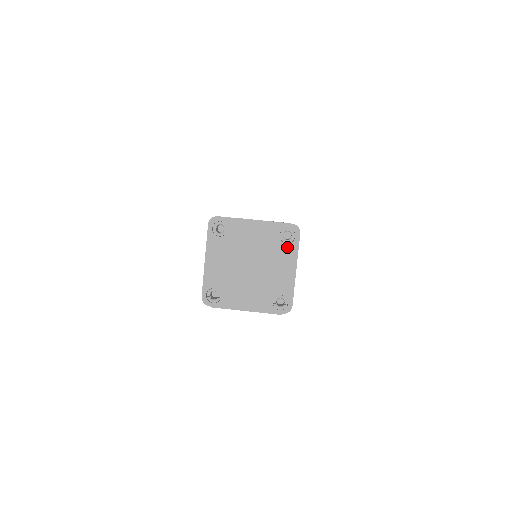
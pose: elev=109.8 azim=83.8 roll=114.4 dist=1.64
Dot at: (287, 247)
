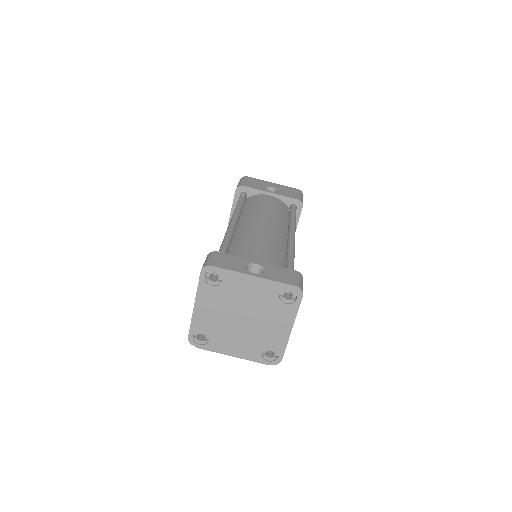
Dot at: (286, 307)
